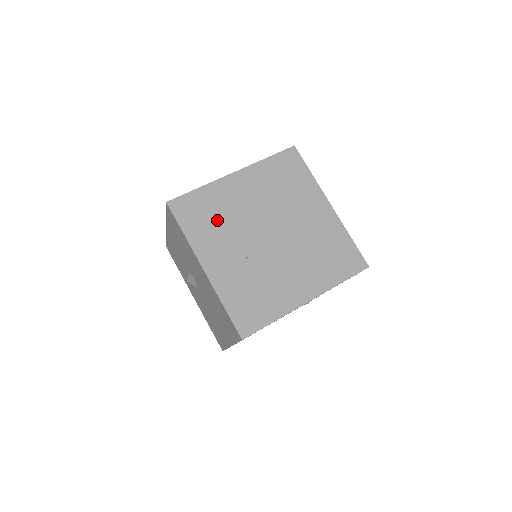
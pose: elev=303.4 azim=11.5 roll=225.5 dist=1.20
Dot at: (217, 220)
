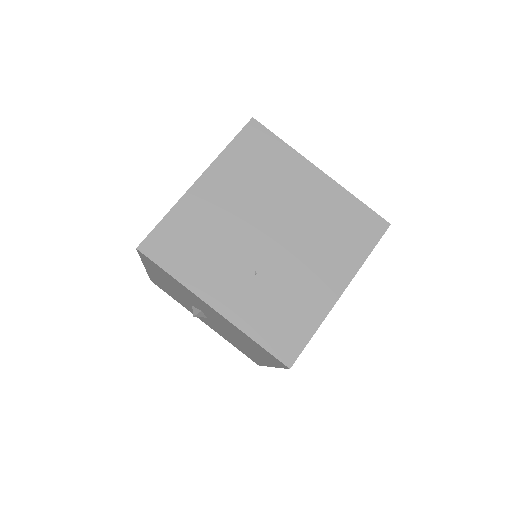
Dot at: (203, 244)
